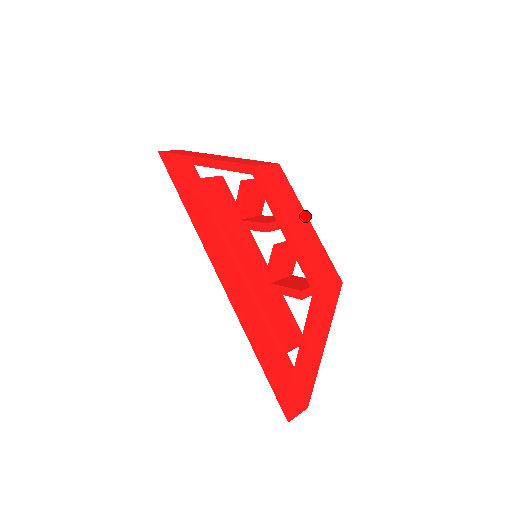
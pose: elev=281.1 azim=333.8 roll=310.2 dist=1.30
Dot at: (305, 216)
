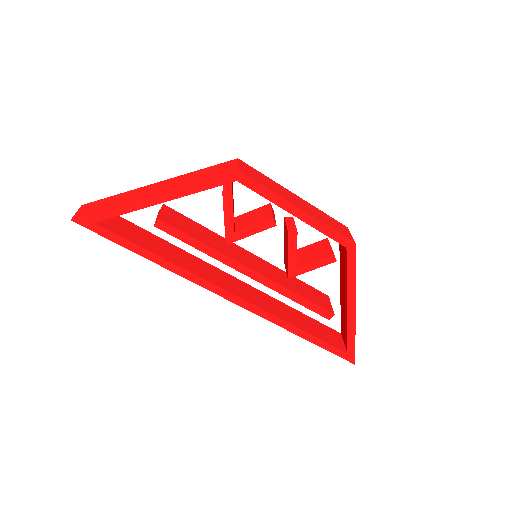
Dot at: (290, 192)
